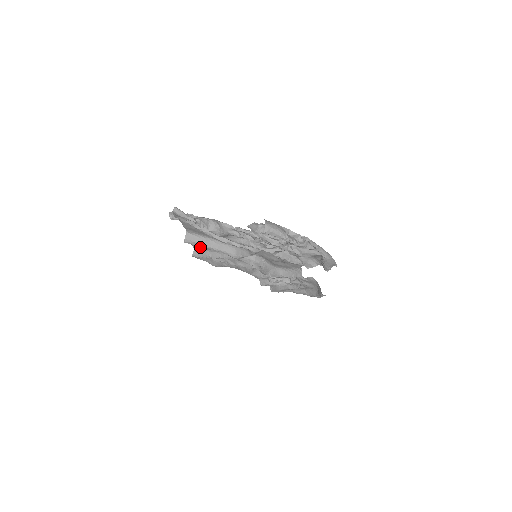
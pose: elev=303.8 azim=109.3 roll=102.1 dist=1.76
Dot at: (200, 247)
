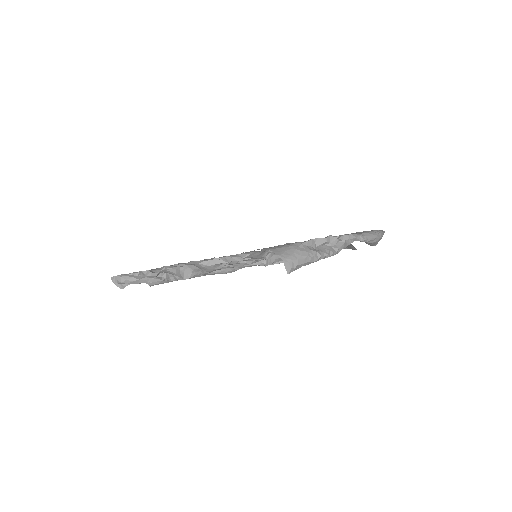
Dot at: occluded
